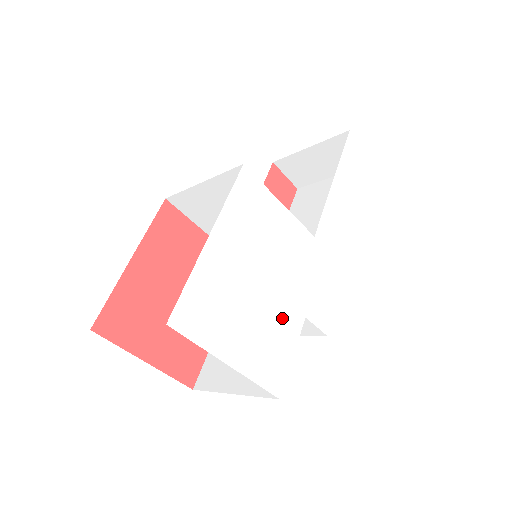
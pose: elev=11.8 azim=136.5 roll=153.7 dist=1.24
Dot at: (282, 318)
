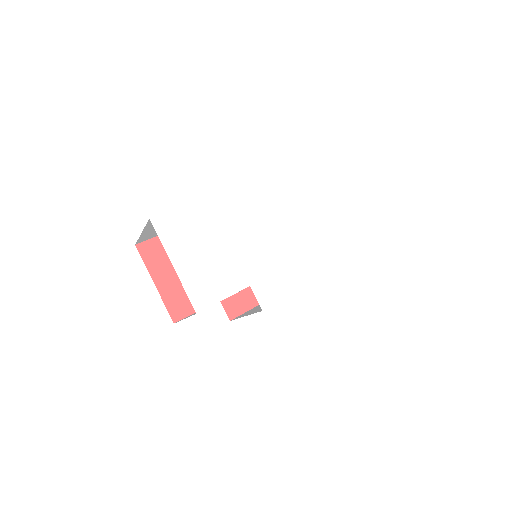
Dot at: (230, 272)
